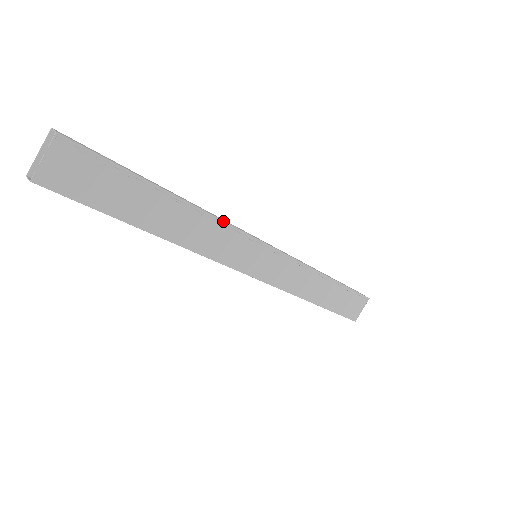
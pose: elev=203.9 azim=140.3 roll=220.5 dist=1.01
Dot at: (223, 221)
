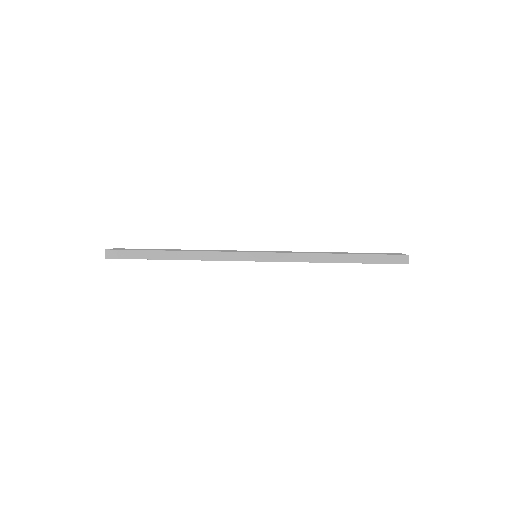
Dot at: (211, 260)
